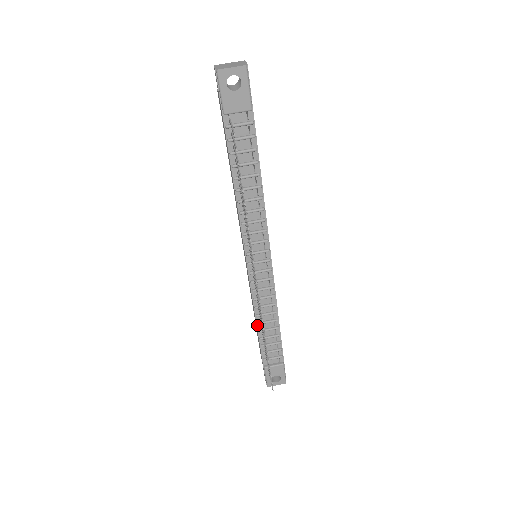
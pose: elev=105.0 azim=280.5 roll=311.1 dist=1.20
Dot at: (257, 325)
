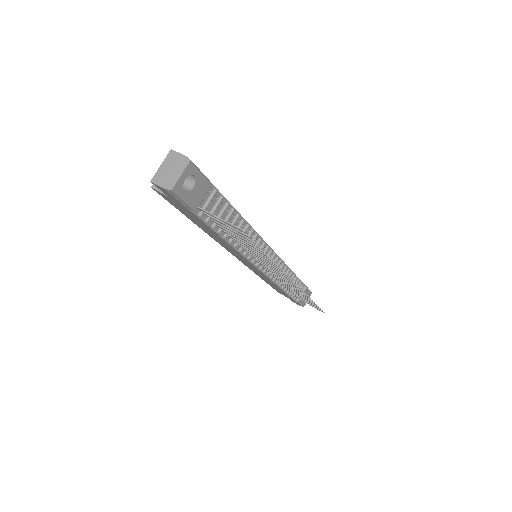
Dot at: (281, 289)
